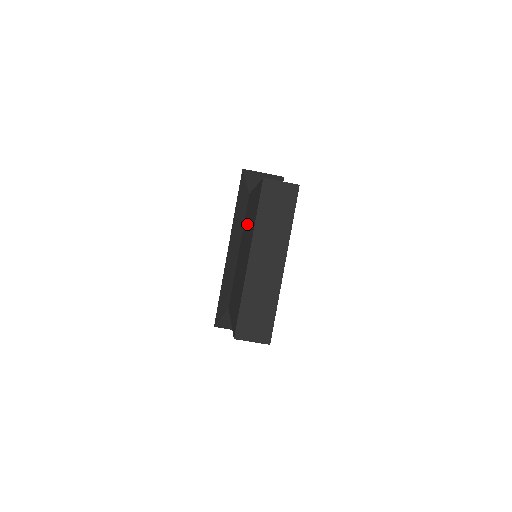
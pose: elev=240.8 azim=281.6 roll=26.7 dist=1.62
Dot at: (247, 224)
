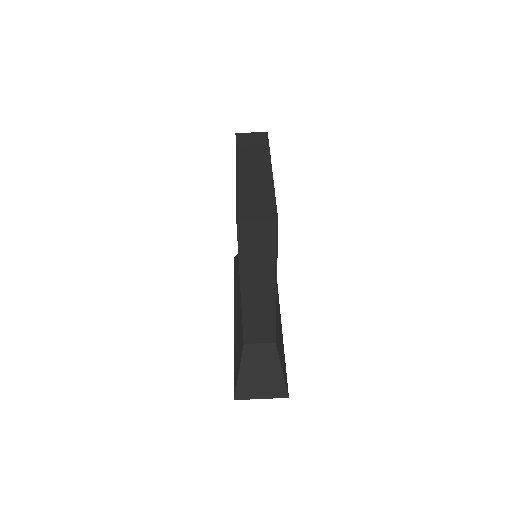
Dot at: occluded
